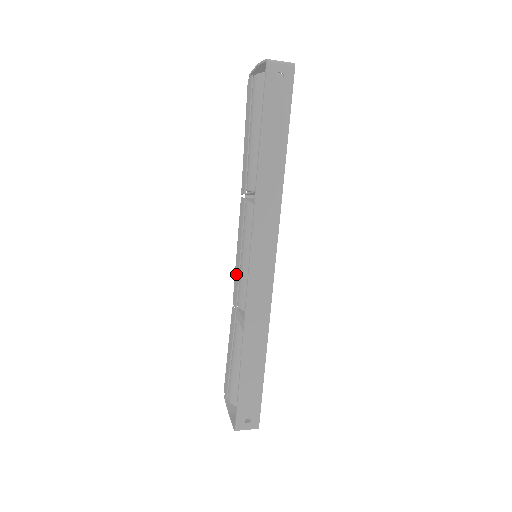
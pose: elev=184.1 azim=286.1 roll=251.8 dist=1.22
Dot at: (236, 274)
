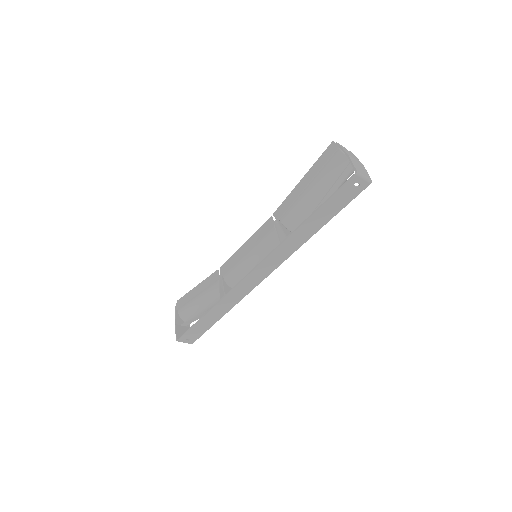
Dot at: (235, 257)
